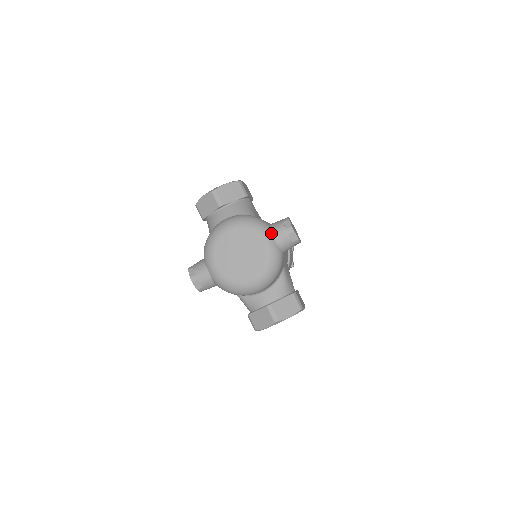
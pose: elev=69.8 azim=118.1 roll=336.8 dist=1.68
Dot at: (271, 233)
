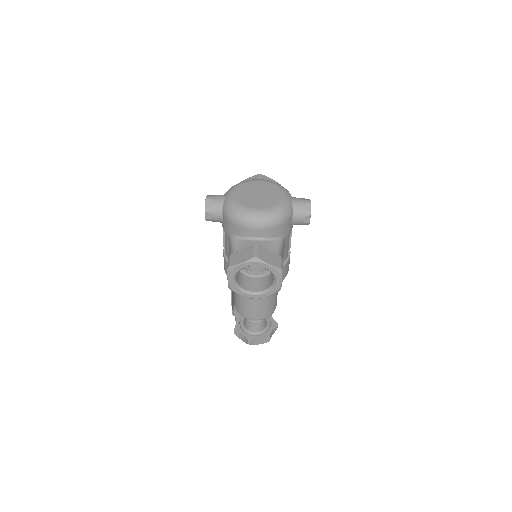
Dot at: (292, 197)
